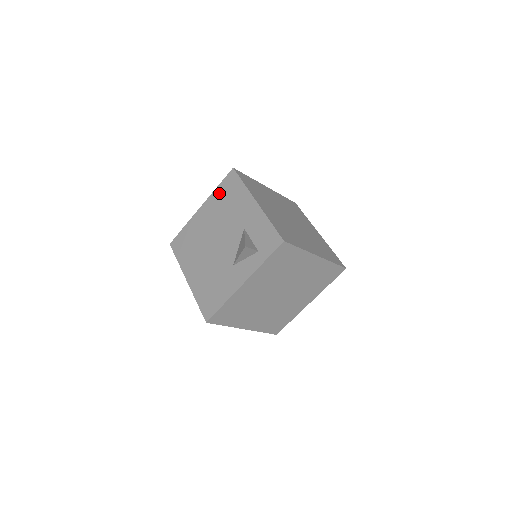
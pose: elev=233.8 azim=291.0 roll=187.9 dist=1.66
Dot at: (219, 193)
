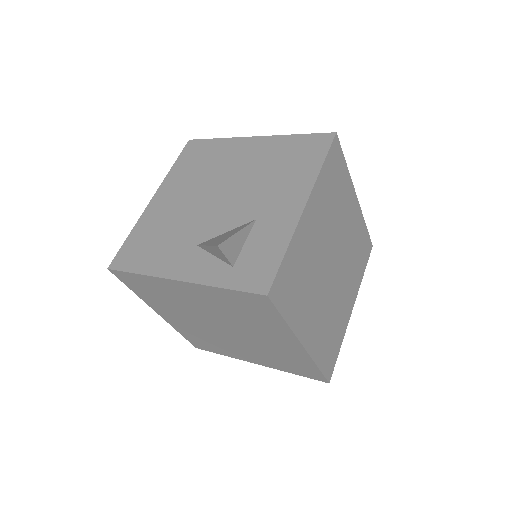
Dot at: (288, 144)
